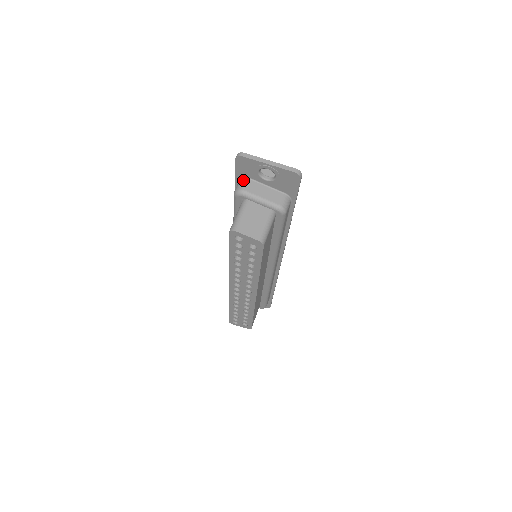
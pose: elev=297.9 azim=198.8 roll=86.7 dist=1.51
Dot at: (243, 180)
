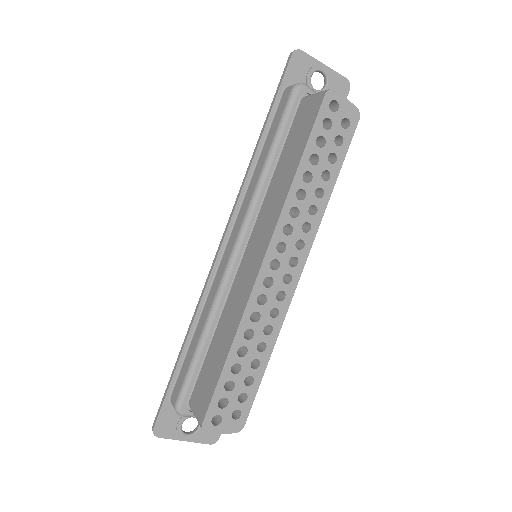
Dot at: occluded
